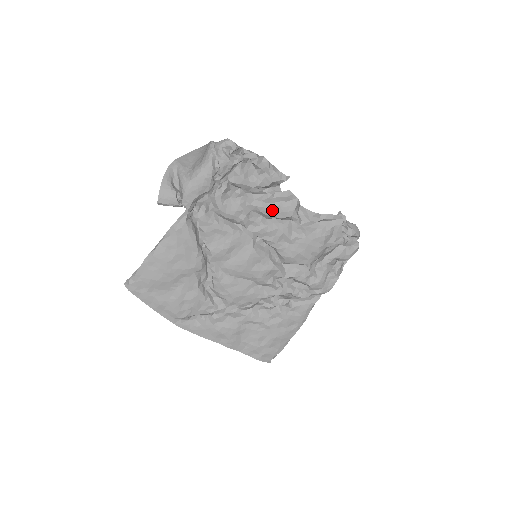
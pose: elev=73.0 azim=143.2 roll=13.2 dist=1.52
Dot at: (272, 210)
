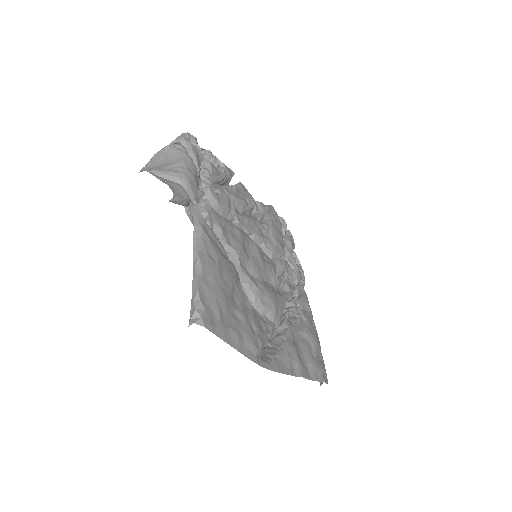
Dot at: (244, 200)
